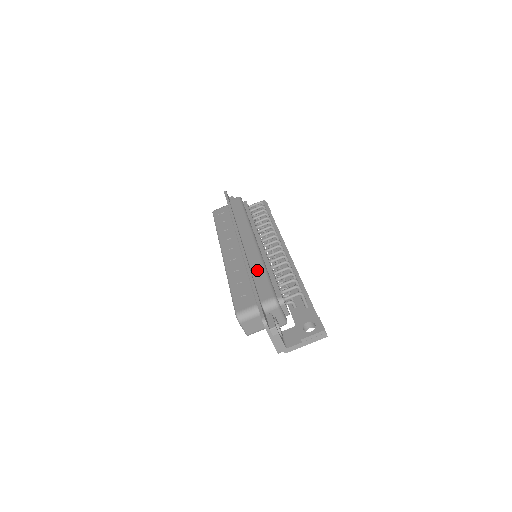
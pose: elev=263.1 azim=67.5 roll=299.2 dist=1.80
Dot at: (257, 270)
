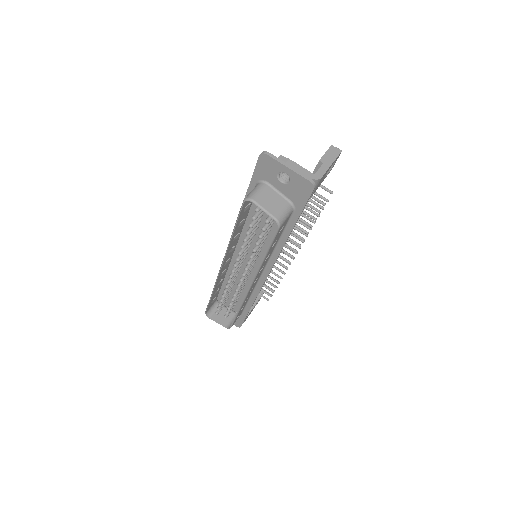
Dot at: occluded
